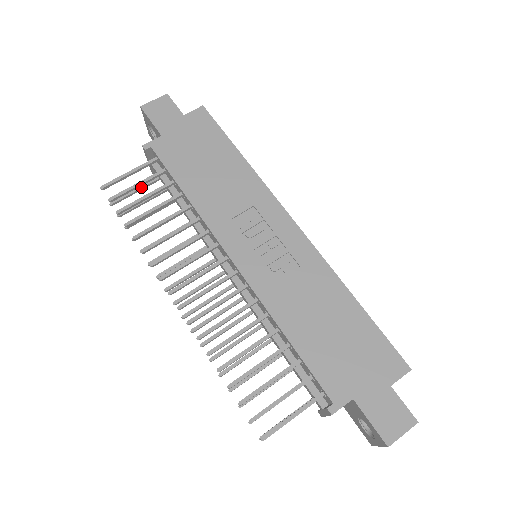
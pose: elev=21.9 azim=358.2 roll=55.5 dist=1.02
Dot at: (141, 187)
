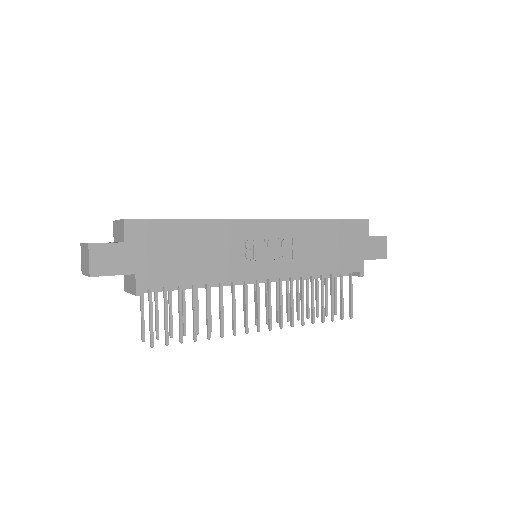
Dot at: (143, 309)
